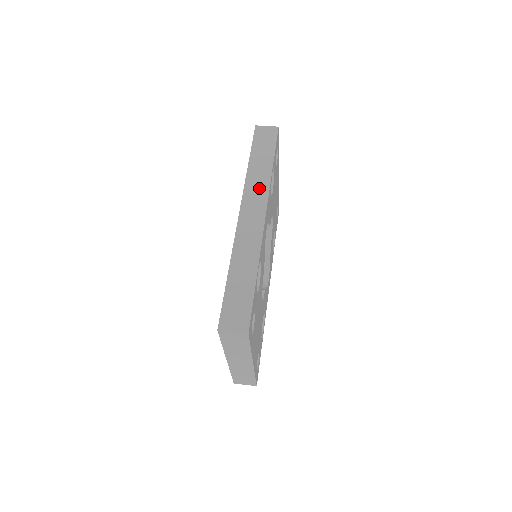
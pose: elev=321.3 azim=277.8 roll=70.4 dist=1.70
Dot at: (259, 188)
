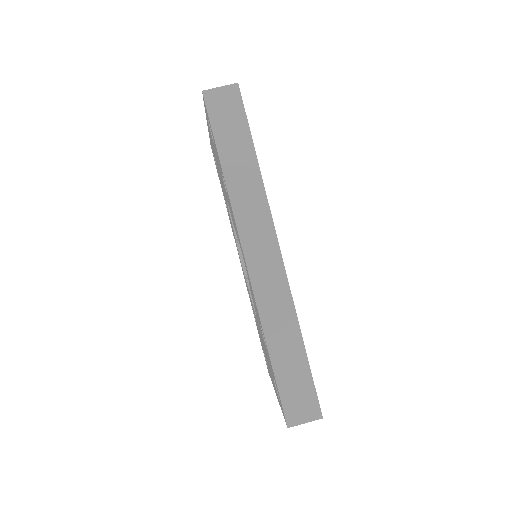
Dot at: (255, 211)
